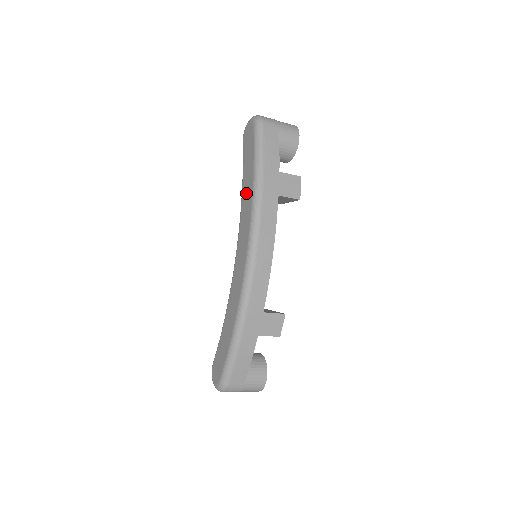
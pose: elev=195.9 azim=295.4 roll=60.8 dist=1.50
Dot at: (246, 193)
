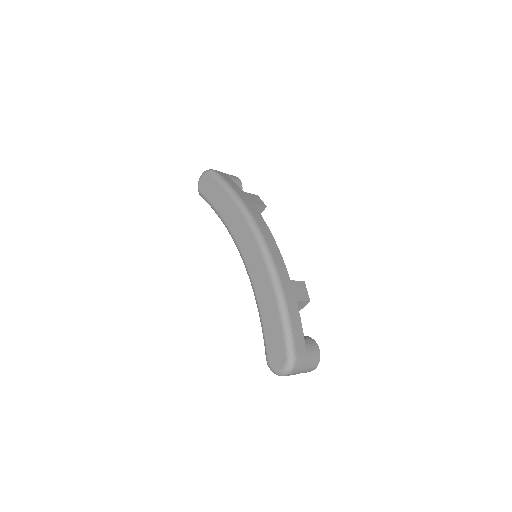
Dot at: (228, 212)
